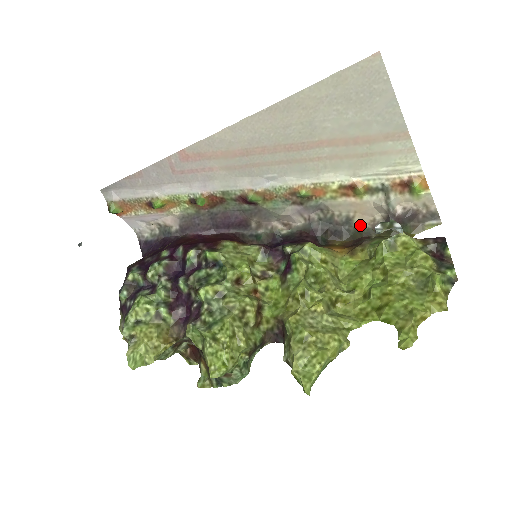
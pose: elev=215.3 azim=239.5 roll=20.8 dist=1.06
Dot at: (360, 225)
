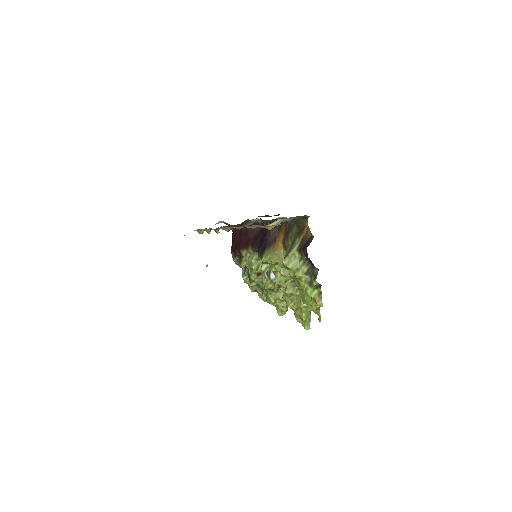
Dot at: (281, 218)
